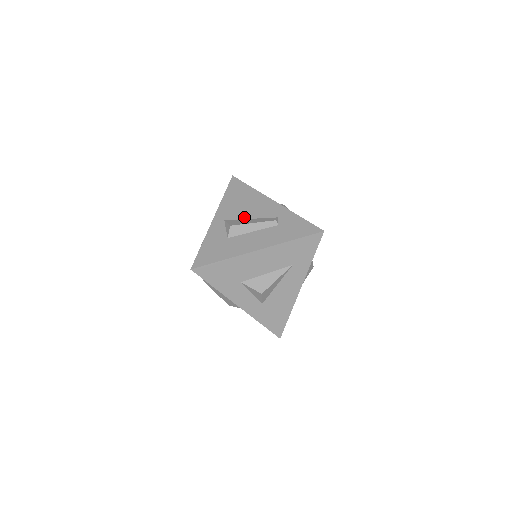
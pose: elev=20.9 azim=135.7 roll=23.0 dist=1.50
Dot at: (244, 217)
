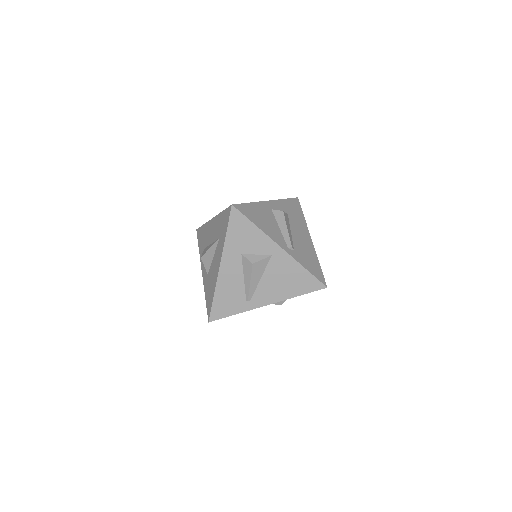
Dot at: occluded
